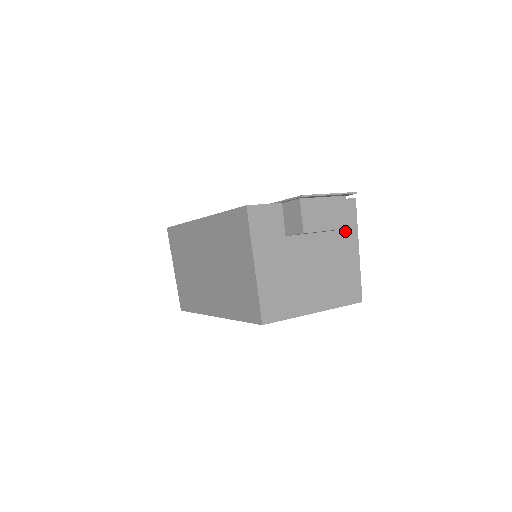
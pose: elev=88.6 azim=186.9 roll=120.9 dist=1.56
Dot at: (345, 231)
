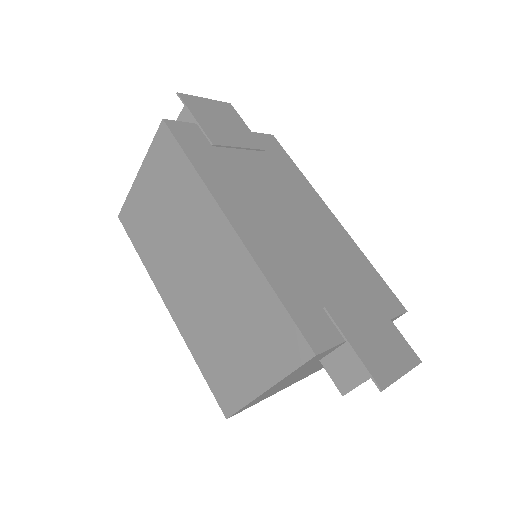
Dot at: occluded
